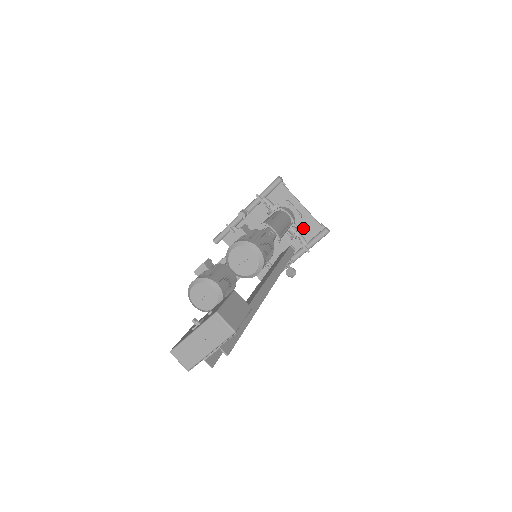
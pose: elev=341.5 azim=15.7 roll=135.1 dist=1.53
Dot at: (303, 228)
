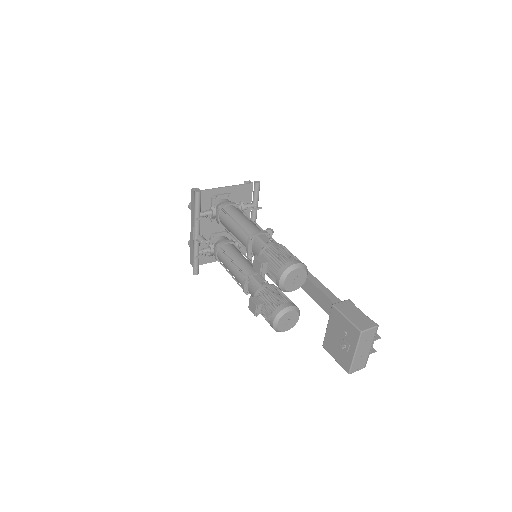
Dot at: (239, 198)
